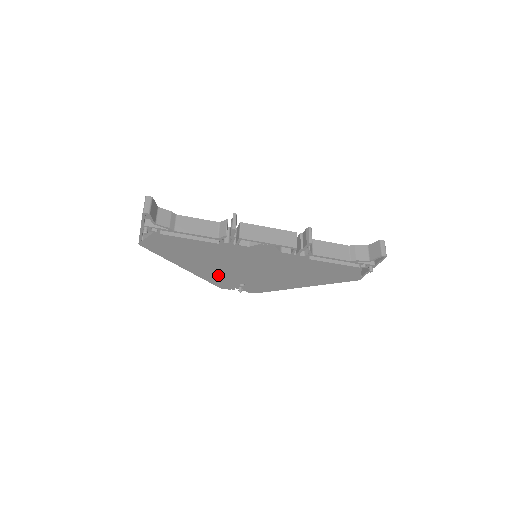
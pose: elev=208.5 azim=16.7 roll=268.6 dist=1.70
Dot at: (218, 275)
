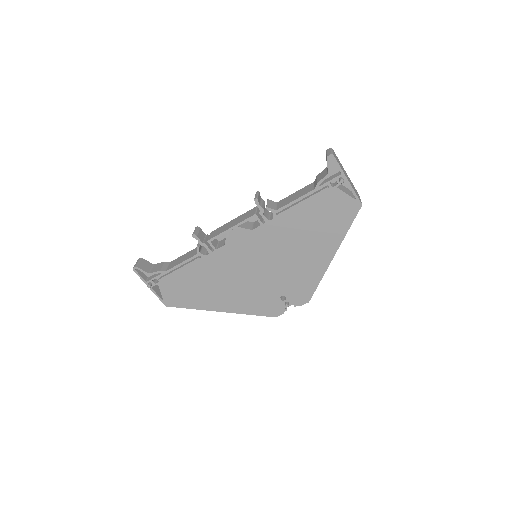
Dot at: (251, 300)
